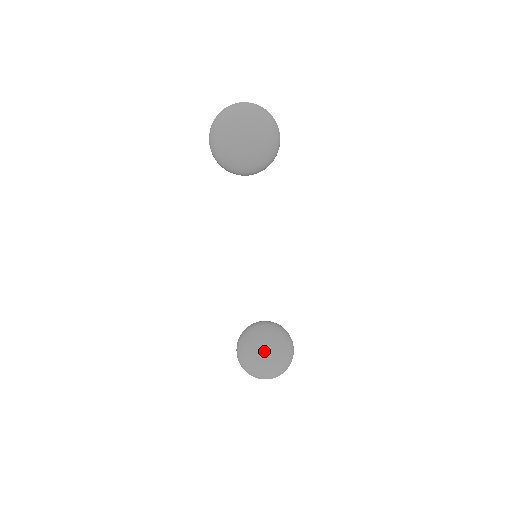
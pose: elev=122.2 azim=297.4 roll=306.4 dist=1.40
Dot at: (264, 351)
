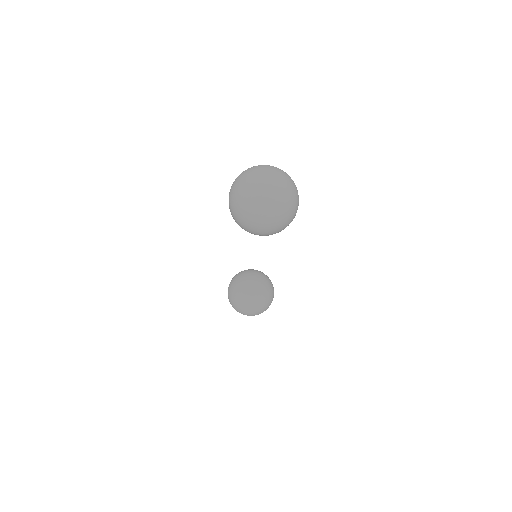
Dot at: (245, 305)
